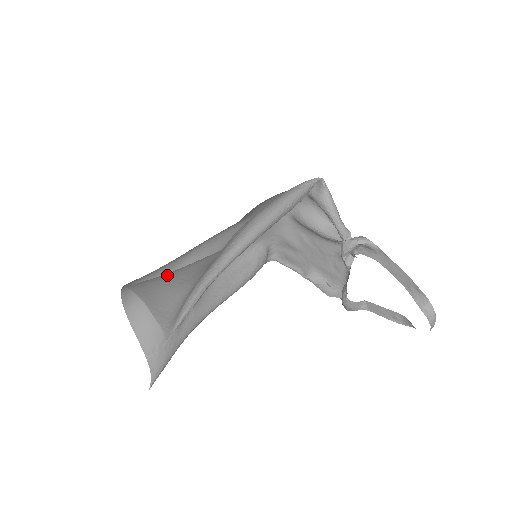
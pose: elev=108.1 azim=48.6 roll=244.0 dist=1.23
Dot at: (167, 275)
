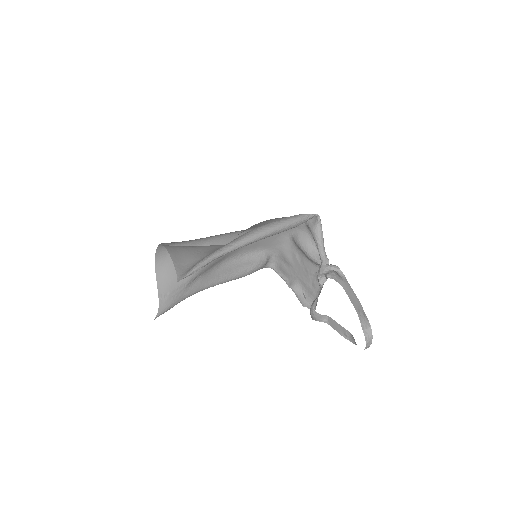
Dot at: (190, 247)
